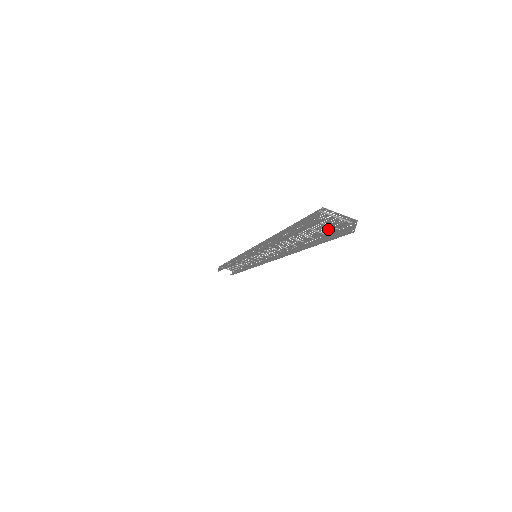
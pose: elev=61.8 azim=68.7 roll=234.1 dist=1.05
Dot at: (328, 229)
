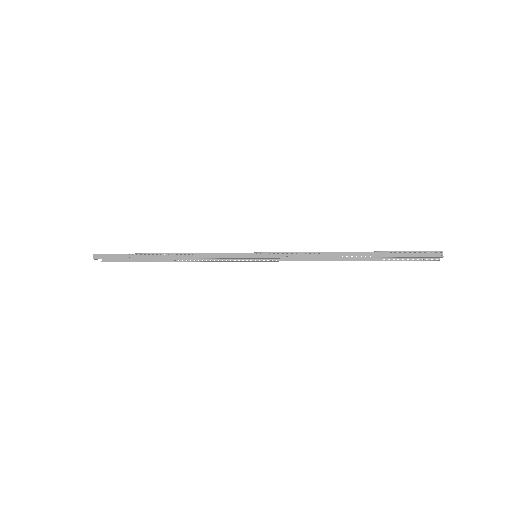
Dot at: occluded
